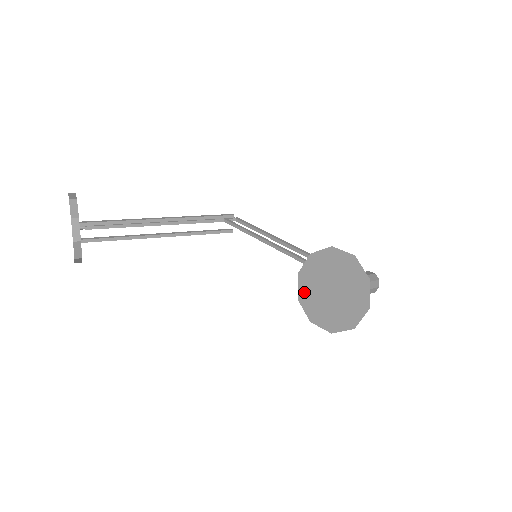
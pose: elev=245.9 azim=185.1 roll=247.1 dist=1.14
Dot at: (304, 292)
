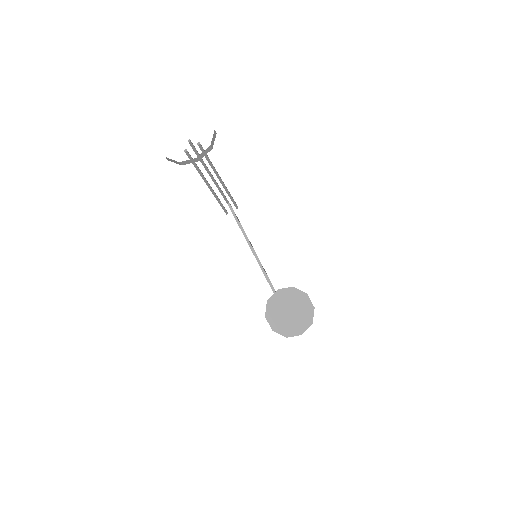
Dot at: (274, 300)
